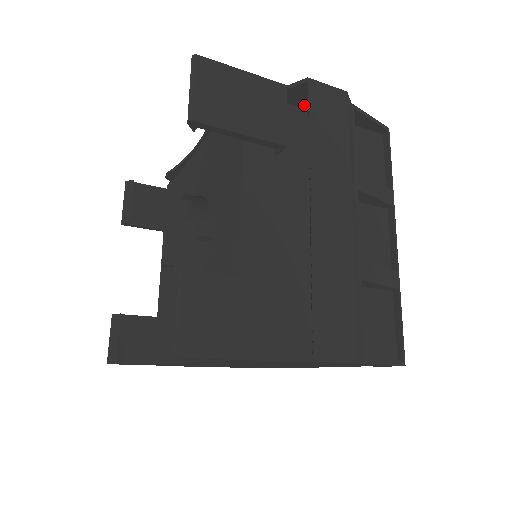
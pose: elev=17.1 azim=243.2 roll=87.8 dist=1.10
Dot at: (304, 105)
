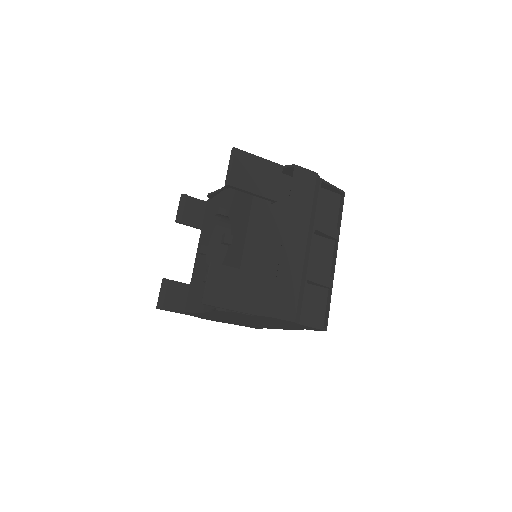
Dot at: occluded
